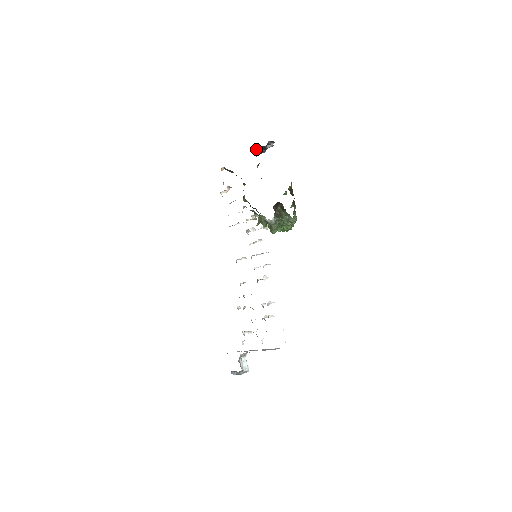
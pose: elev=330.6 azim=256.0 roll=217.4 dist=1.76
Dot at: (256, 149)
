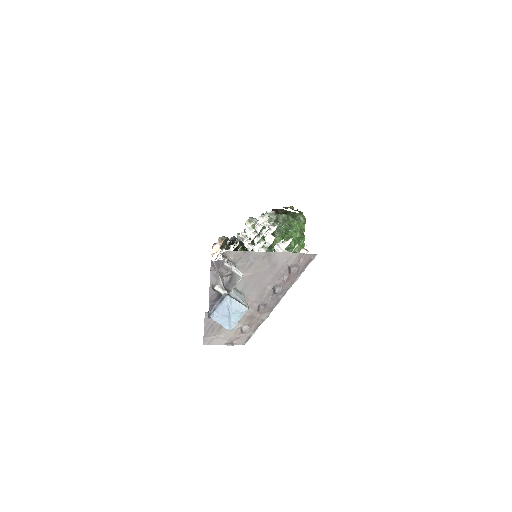
Dot at: occluded
